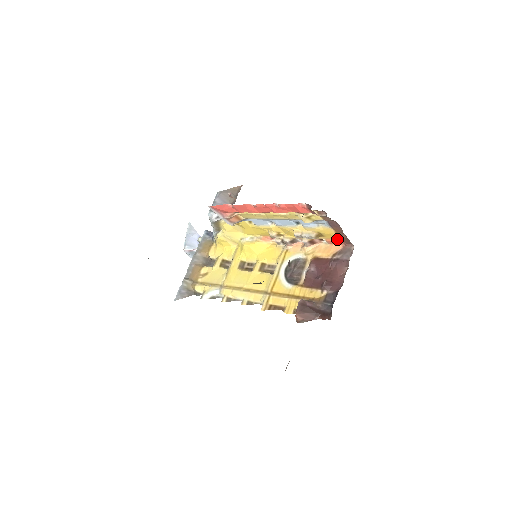
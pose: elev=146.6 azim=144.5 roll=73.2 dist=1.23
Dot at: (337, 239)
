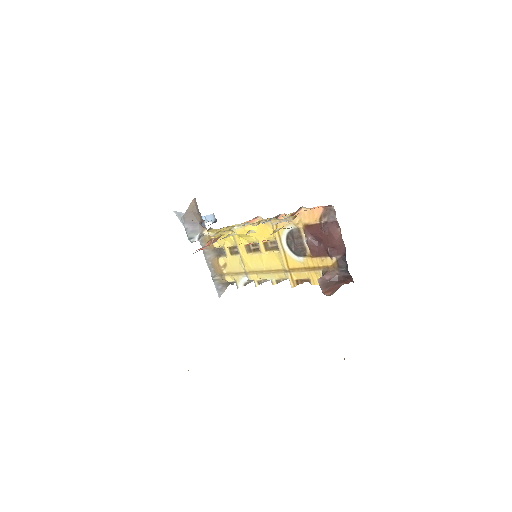
Dot at: occluded
